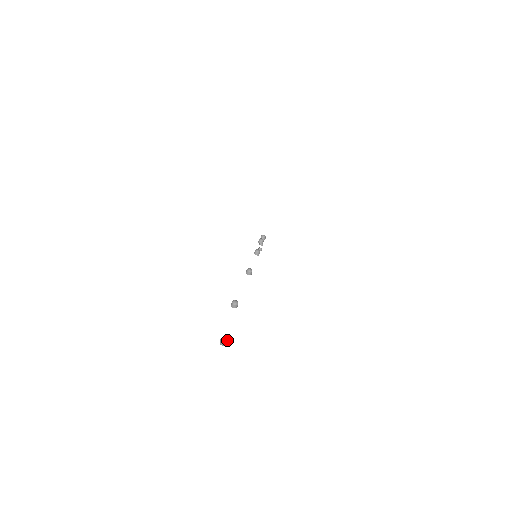
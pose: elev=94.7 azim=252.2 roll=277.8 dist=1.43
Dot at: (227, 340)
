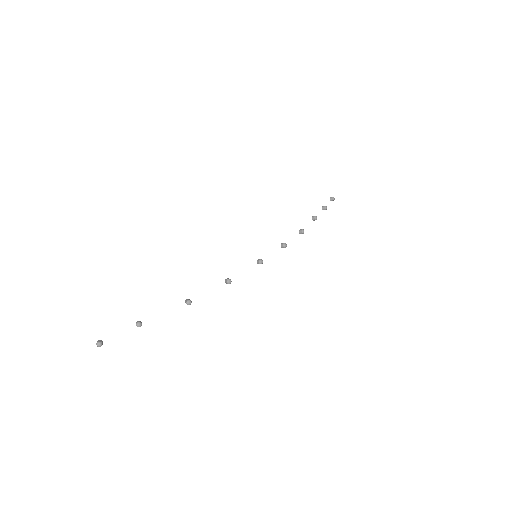
Dot at: occluded
